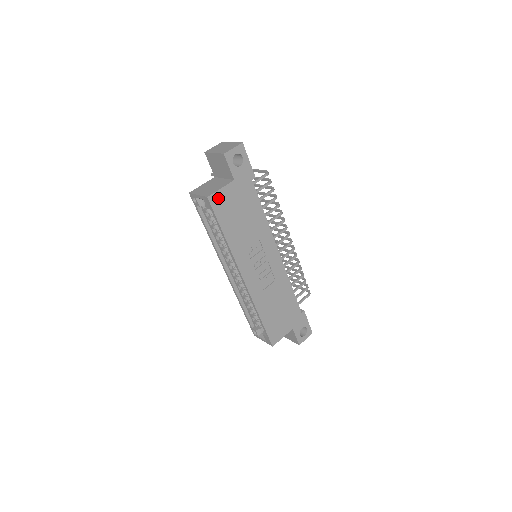
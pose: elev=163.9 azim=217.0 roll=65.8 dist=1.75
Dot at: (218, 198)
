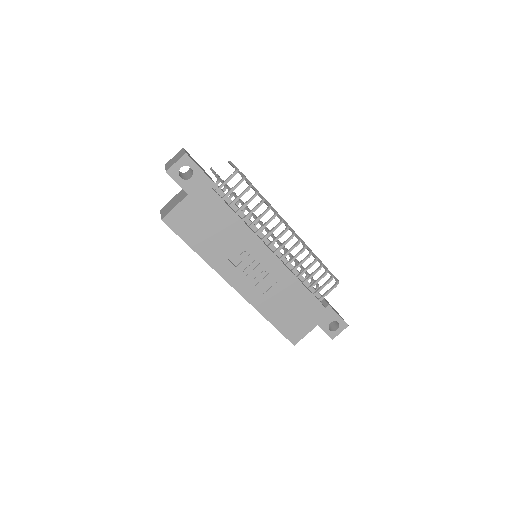
Dot at: (175, 217)
